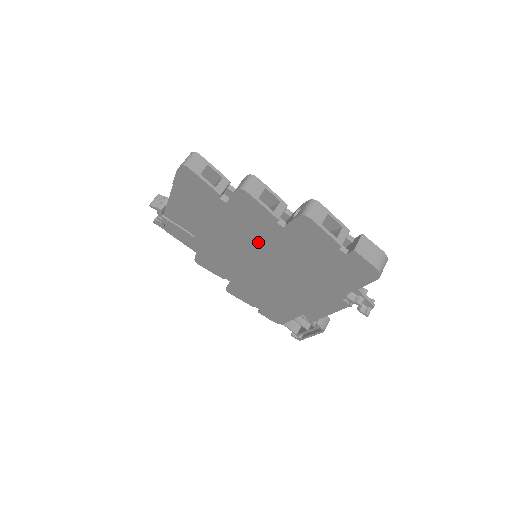
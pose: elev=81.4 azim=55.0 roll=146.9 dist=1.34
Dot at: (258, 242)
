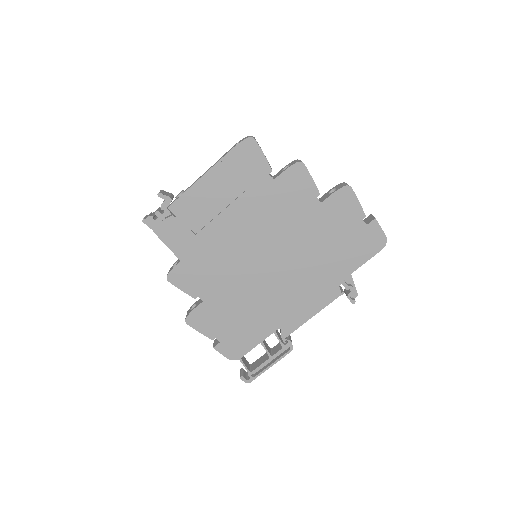
Dot at: (282, 226)
